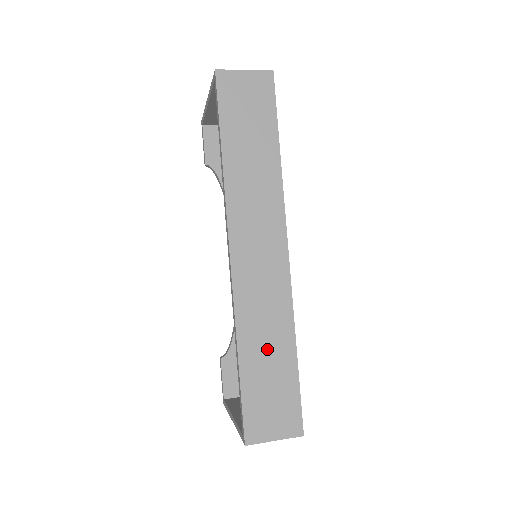
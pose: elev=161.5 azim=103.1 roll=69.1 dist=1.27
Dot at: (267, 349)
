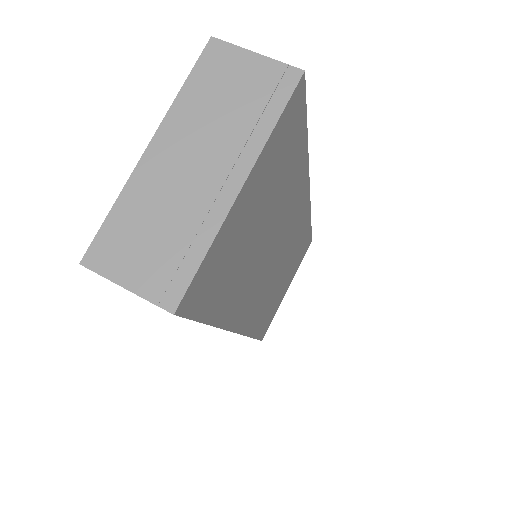
Dot at: occluded
